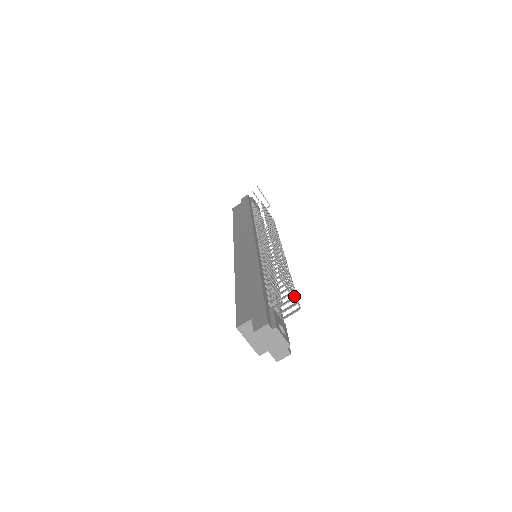
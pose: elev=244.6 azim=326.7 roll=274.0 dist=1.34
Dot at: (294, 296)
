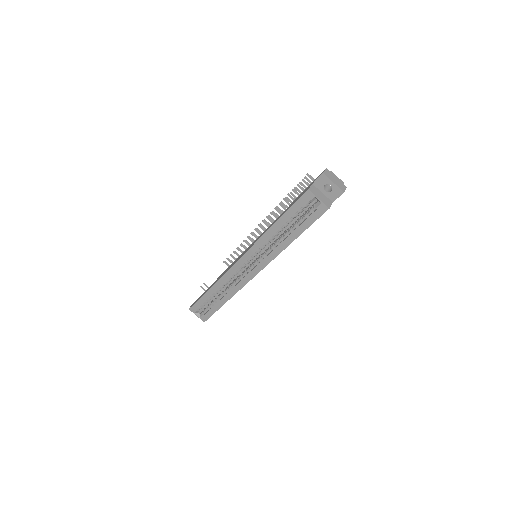
Dot at: occluded
